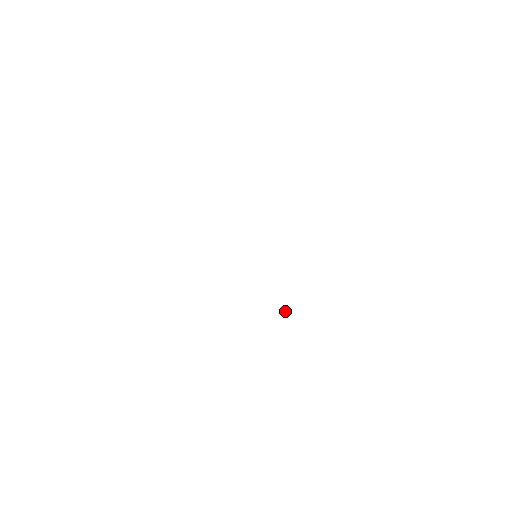
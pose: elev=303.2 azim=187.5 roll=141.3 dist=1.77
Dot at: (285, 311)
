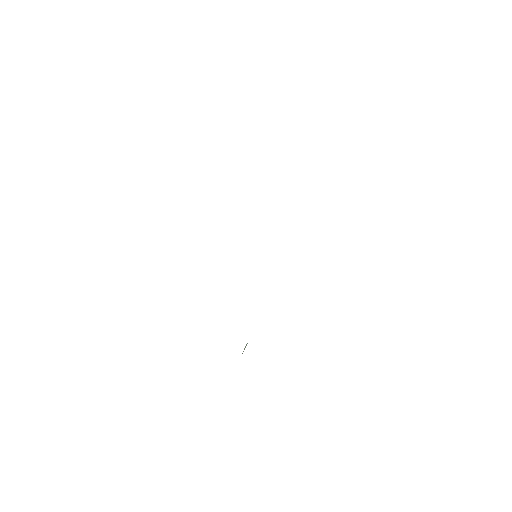
Dot at: (245, 347)
